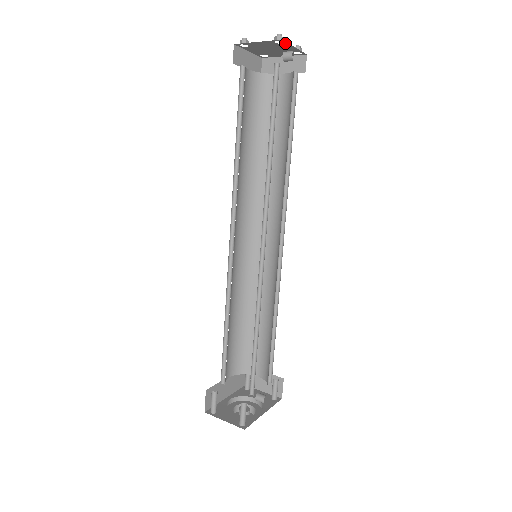
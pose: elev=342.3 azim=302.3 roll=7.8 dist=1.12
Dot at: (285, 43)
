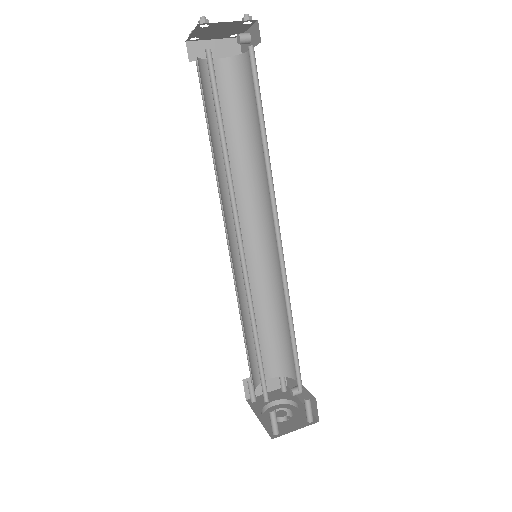
Dot at: (250, 24)
